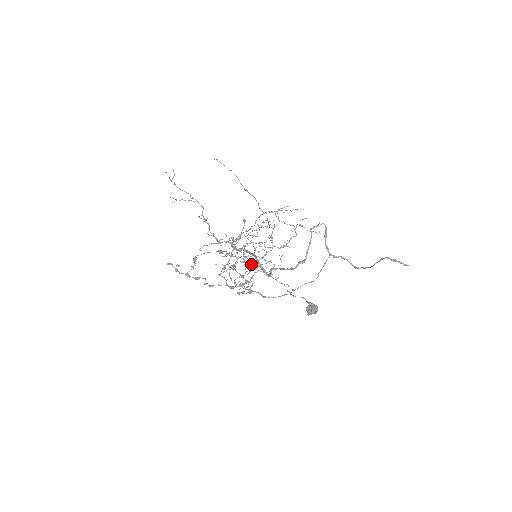
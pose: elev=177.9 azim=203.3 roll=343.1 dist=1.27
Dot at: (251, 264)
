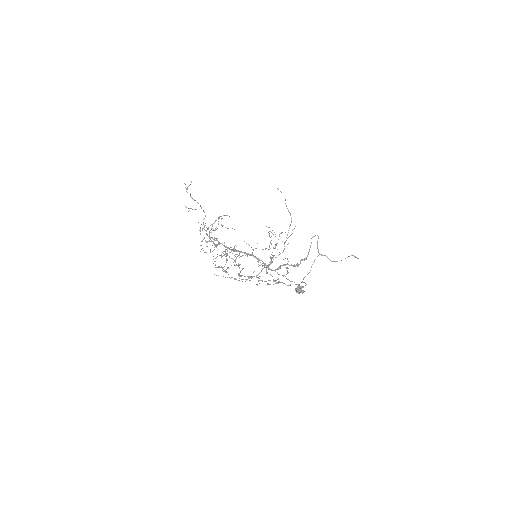
Dot at: occluded
